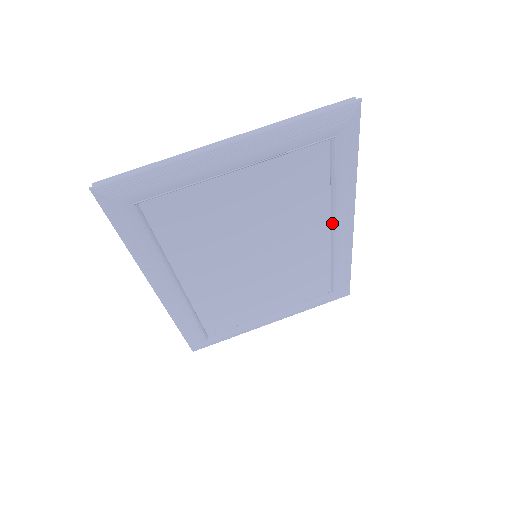
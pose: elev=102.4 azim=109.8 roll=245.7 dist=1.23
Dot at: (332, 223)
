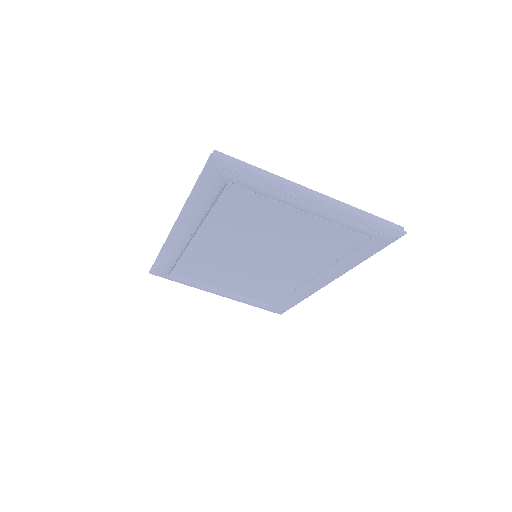
Dot at: (319, 274)
